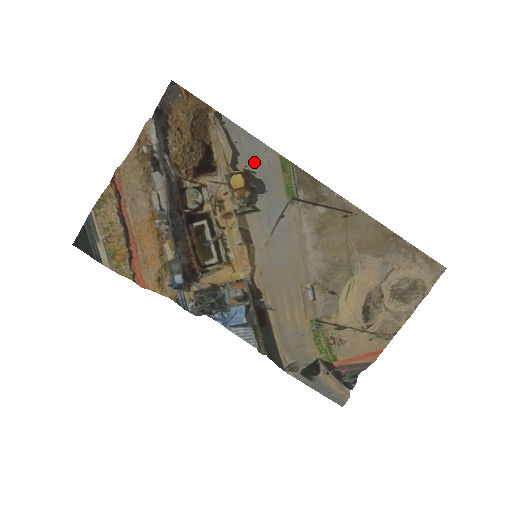
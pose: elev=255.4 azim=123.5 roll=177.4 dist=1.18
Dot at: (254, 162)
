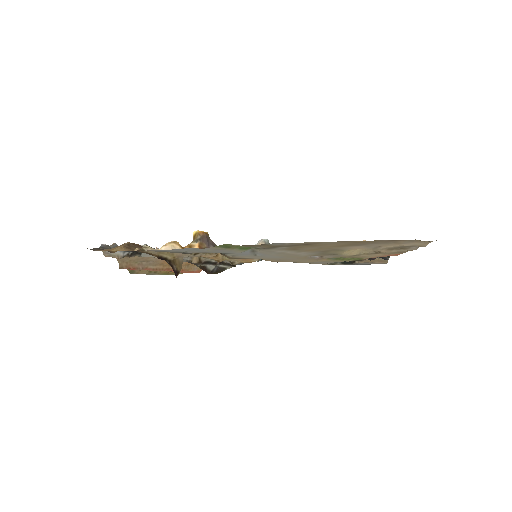
Dot at: (200, 251)
